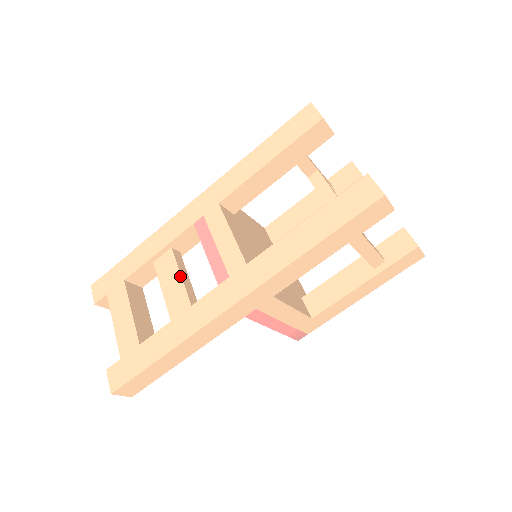
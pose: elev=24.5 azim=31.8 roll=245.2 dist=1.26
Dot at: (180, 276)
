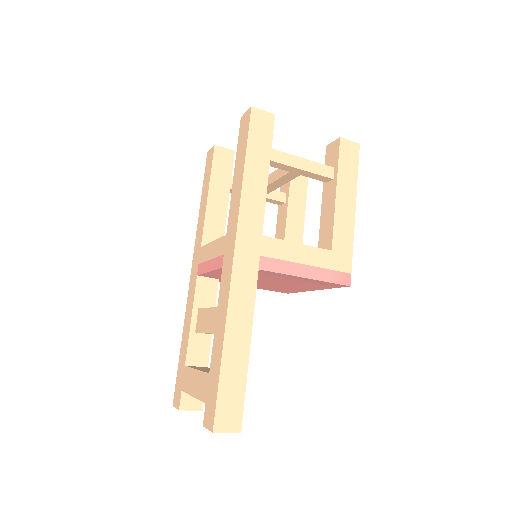
Dot at: (209, 308)
